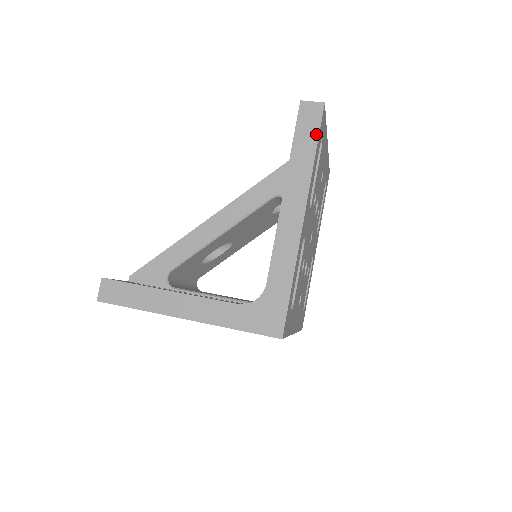
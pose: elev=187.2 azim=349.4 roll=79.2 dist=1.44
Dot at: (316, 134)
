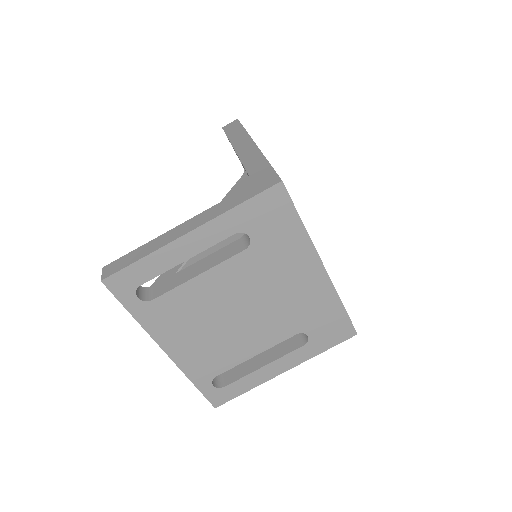
Dot at: (240, 126)
